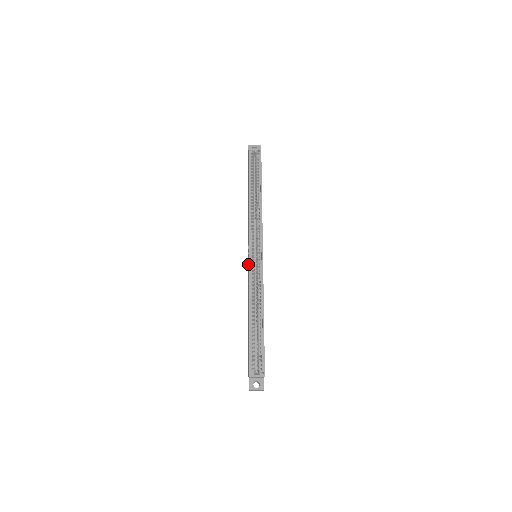
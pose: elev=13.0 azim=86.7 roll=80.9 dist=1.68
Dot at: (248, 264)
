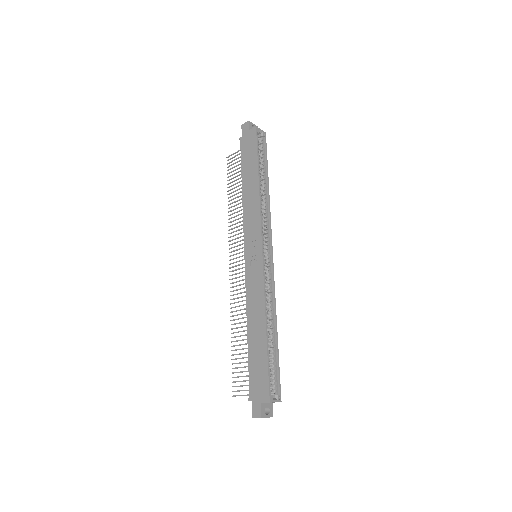
Dot at: (250, 264)
